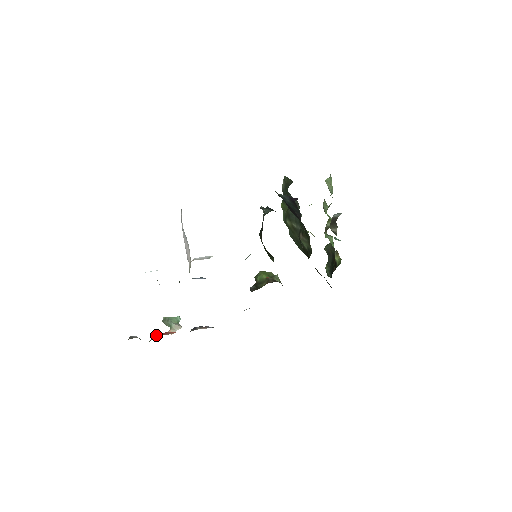
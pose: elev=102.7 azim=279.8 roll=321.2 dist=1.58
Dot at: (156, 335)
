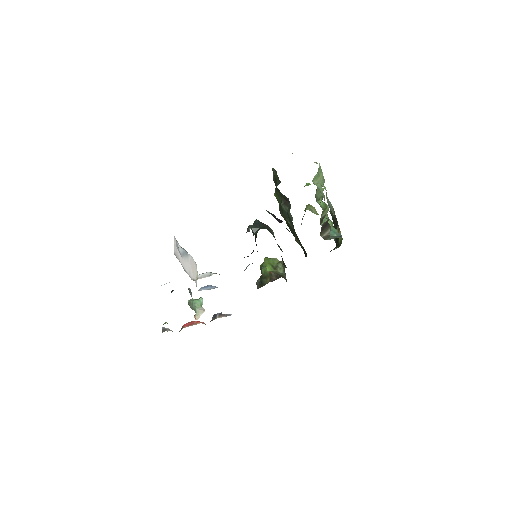
Dot at: (183, 326)
